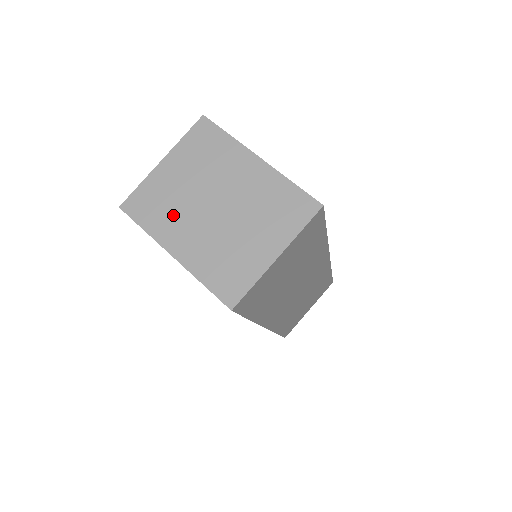
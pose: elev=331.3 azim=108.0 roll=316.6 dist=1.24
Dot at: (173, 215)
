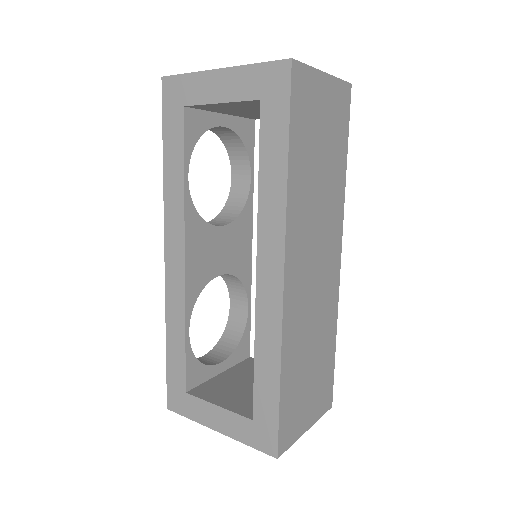
Dot at: occluded
